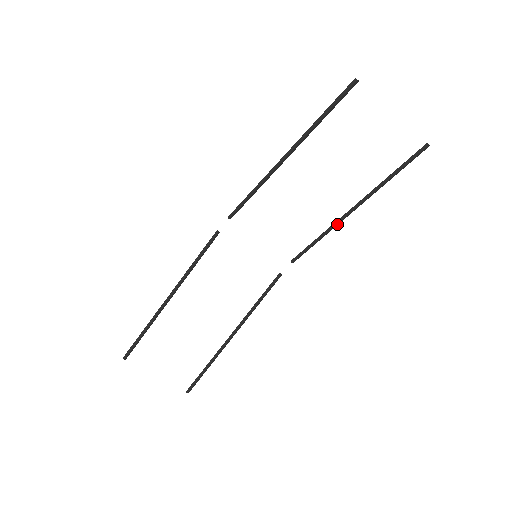
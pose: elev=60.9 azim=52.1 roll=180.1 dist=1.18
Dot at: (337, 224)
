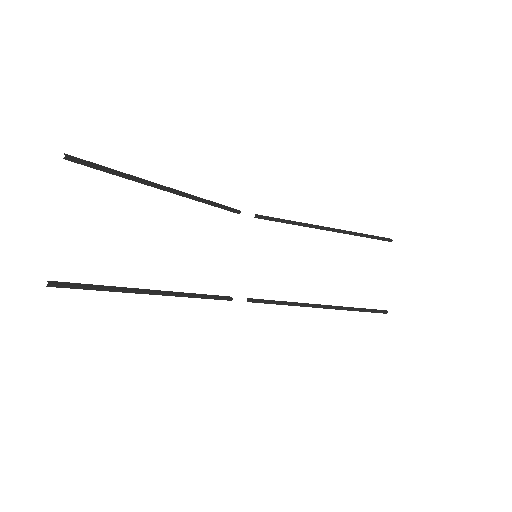
Dot at: (306, 305)
